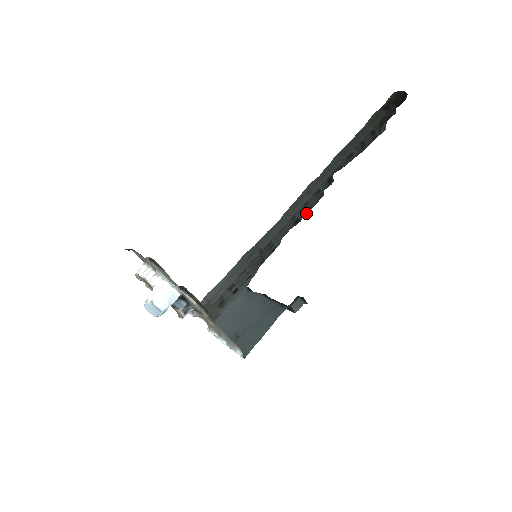
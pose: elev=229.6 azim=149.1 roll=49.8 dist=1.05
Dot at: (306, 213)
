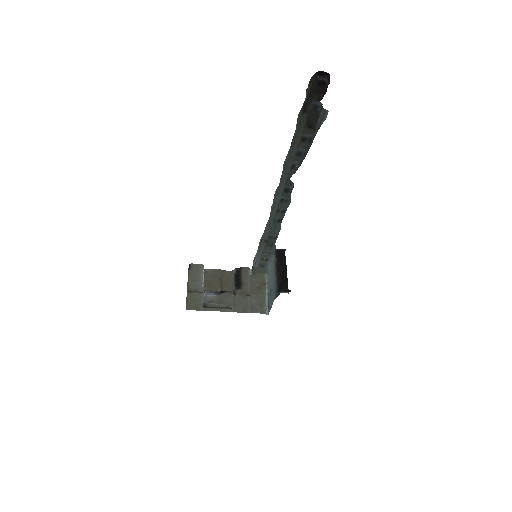
Dot at: (283, 213)
